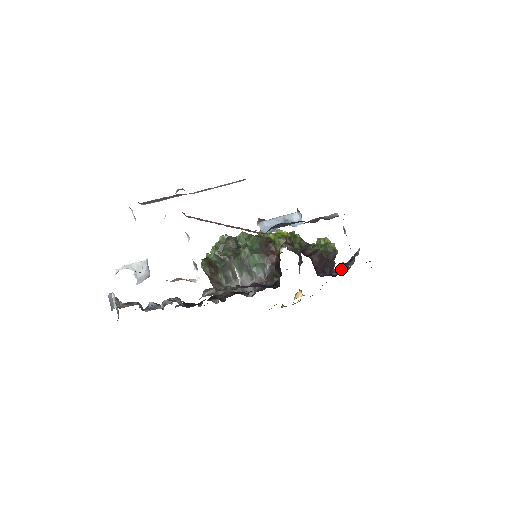
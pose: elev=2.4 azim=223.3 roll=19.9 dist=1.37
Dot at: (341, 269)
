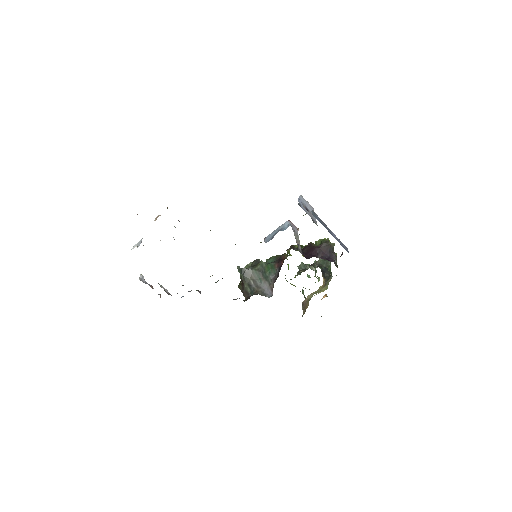
Dot at: occluded
